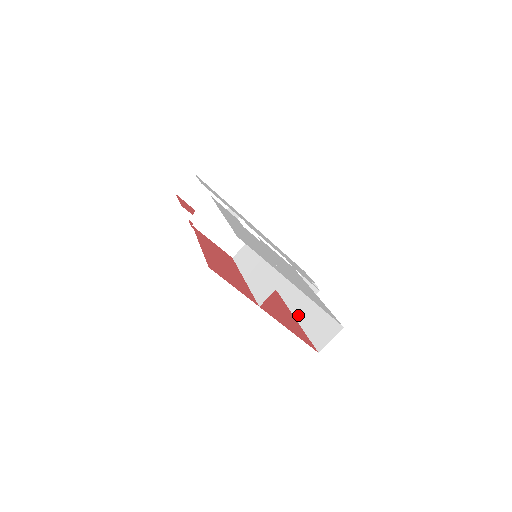
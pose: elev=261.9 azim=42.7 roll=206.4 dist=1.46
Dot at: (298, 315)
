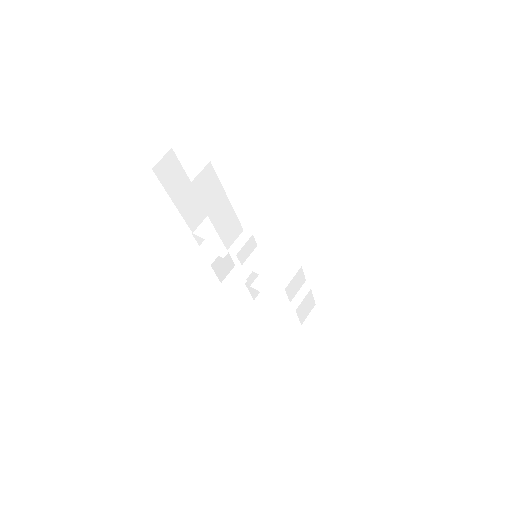
Dot at: occluded
